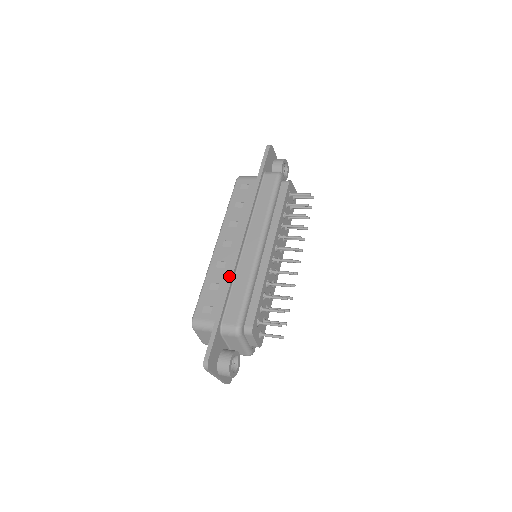
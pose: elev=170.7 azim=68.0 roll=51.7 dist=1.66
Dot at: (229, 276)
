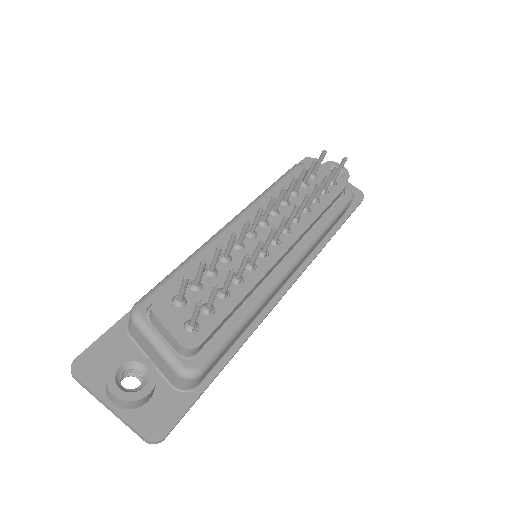
Dot at: occluded
